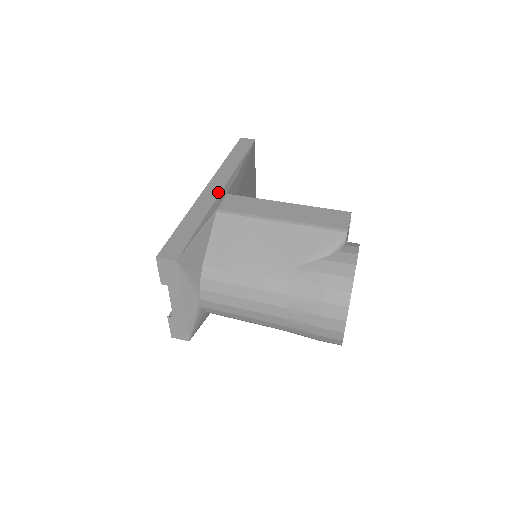
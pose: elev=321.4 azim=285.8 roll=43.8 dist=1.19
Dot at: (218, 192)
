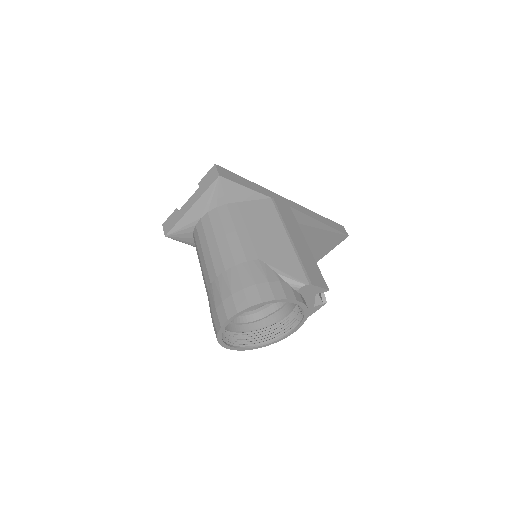
Dot at: occluded
